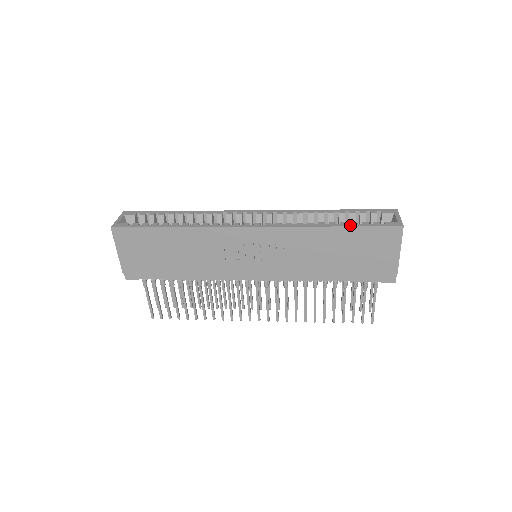
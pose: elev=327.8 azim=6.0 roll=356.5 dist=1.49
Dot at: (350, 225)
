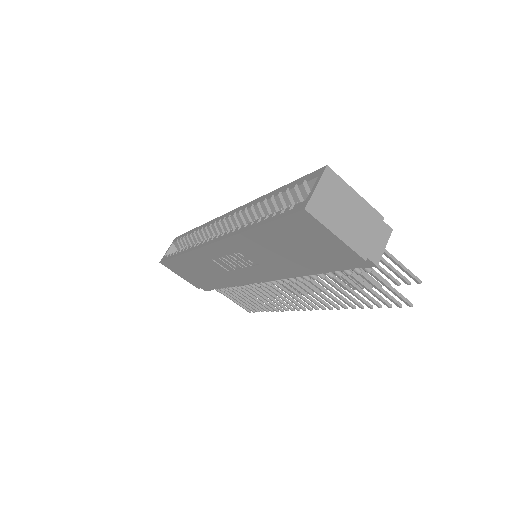
Dot at: (264, 222)
